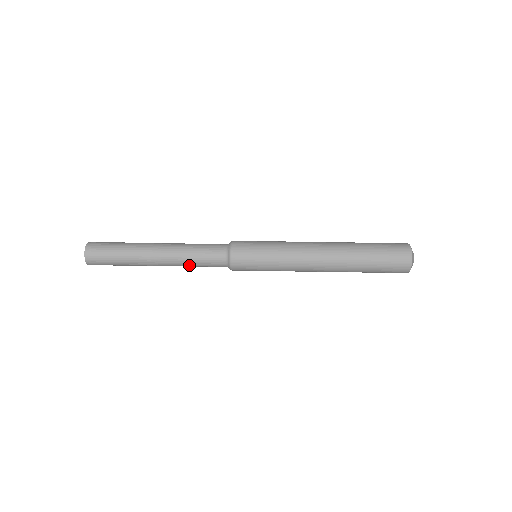
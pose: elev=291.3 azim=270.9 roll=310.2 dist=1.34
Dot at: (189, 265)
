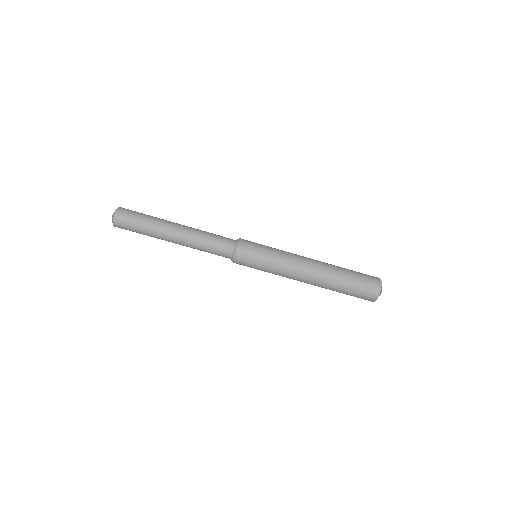
Dot at: occluded
